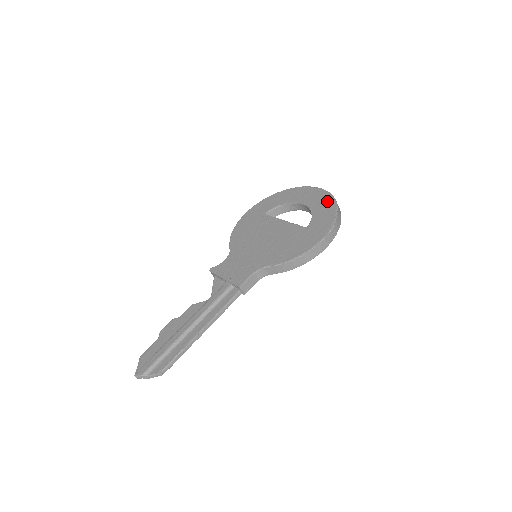
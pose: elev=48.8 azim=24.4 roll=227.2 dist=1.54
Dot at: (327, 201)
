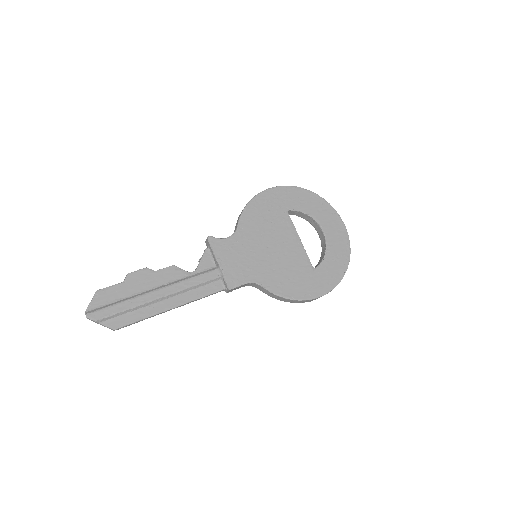
Dot at: (343, 252)
